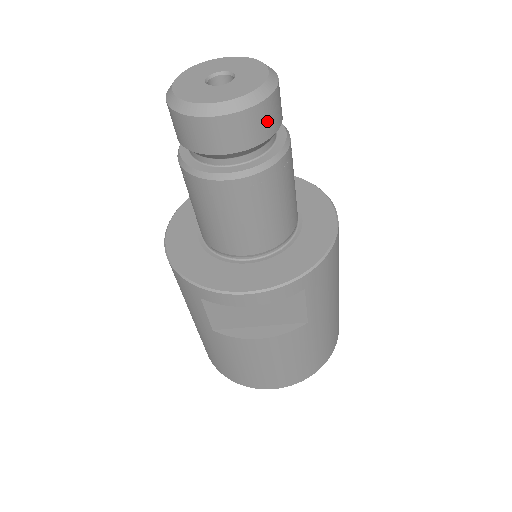
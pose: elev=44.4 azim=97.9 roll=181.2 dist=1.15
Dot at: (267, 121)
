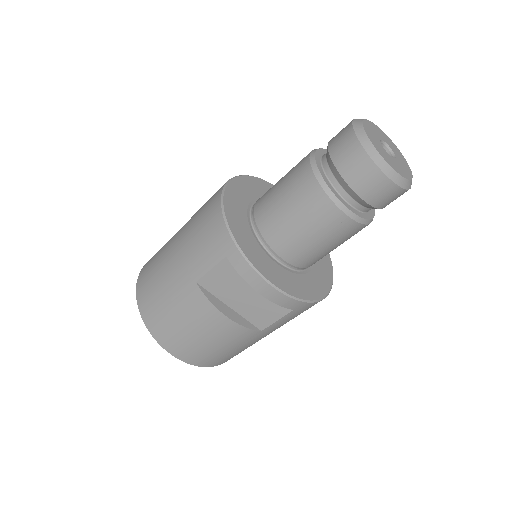
Dot at: (392, 200)
